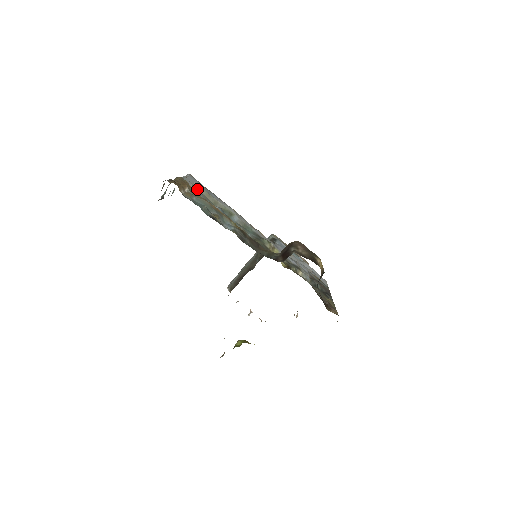
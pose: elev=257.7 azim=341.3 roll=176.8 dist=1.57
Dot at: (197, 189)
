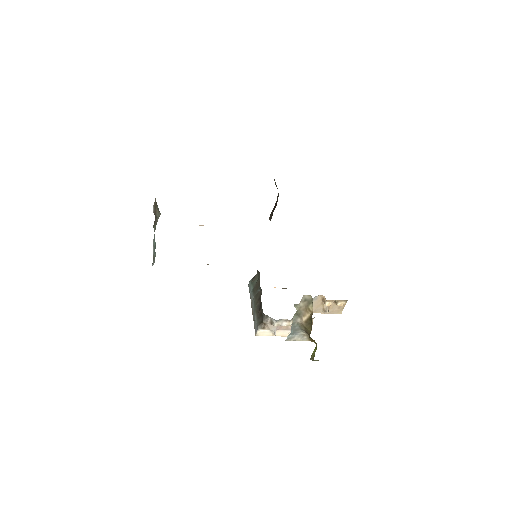
Dot at: occluded
